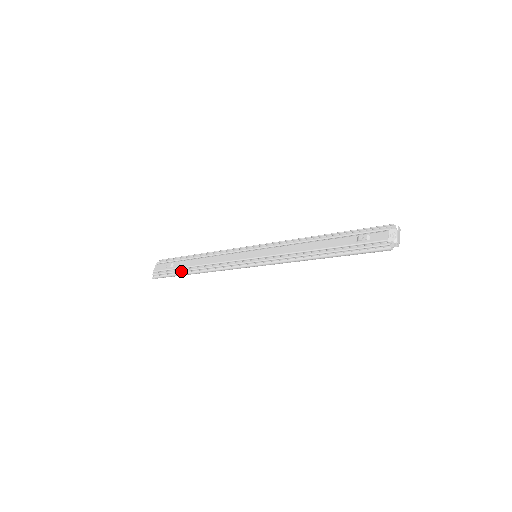
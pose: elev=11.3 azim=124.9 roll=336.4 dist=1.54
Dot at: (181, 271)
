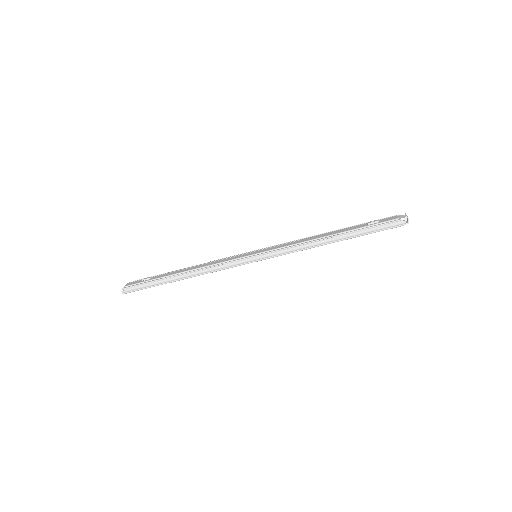
Dot at: (163, 278)
